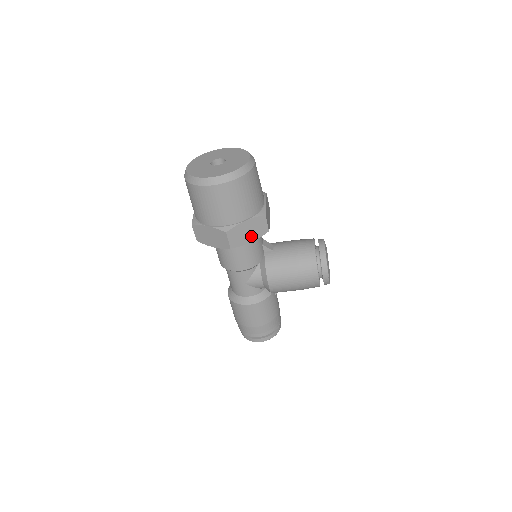
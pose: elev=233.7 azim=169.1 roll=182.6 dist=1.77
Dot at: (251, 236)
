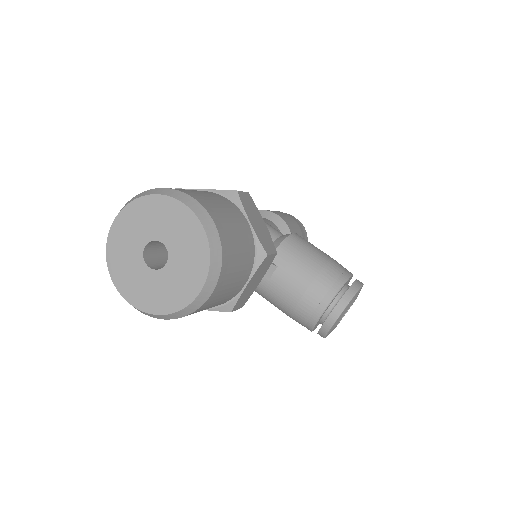
Dot at: occluded
